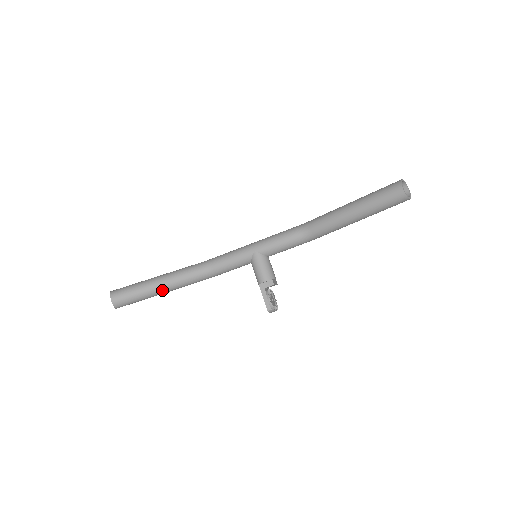
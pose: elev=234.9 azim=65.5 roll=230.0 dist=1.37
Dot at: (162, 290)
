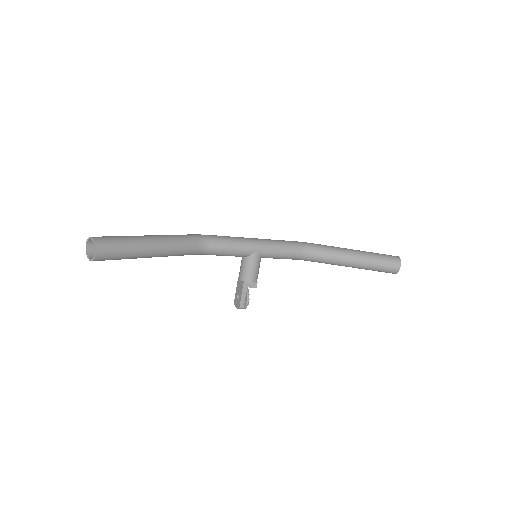
Dot at: (153, 256)
